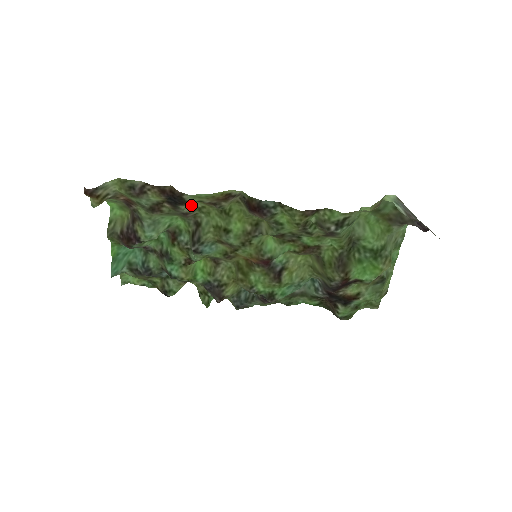
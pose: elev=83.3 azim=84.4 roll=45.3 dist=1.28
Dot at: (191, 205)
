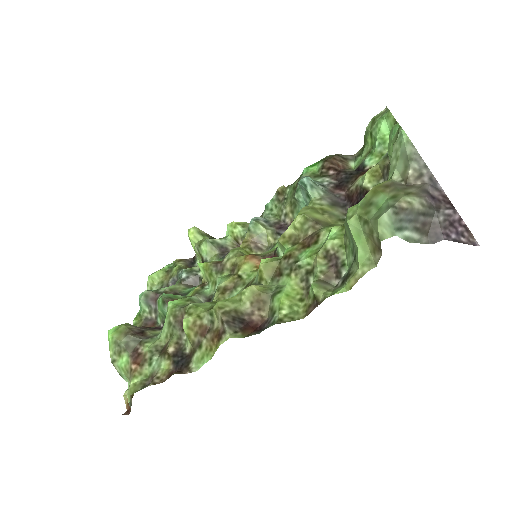
Dot at: (184, 331)
